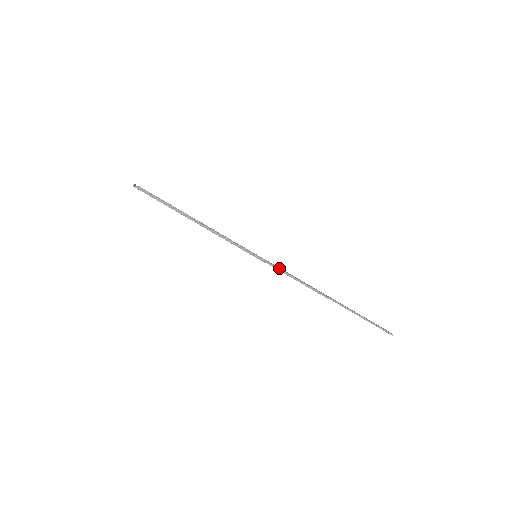
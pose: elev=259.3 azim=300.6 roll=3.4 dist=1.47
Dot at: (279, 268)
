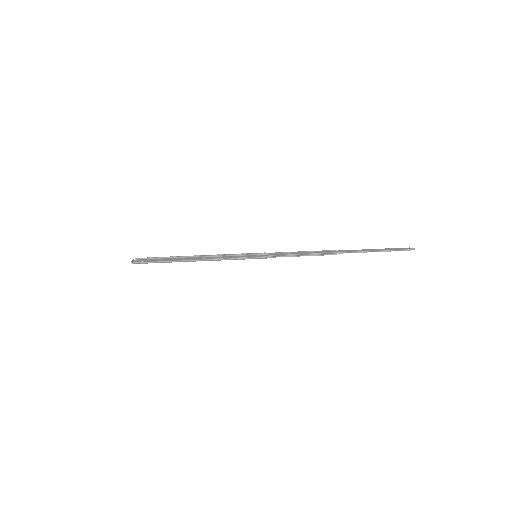
Dot at: (280, 255)
